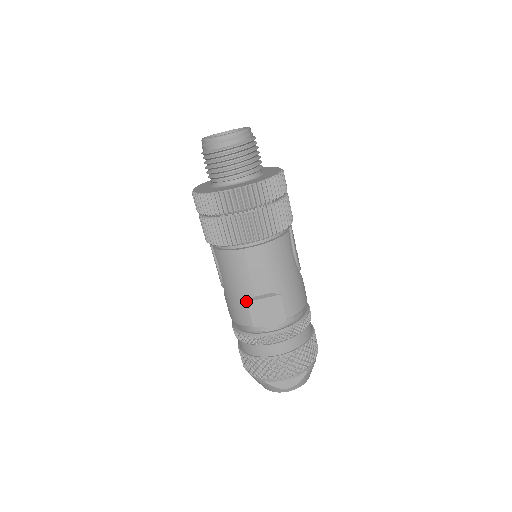
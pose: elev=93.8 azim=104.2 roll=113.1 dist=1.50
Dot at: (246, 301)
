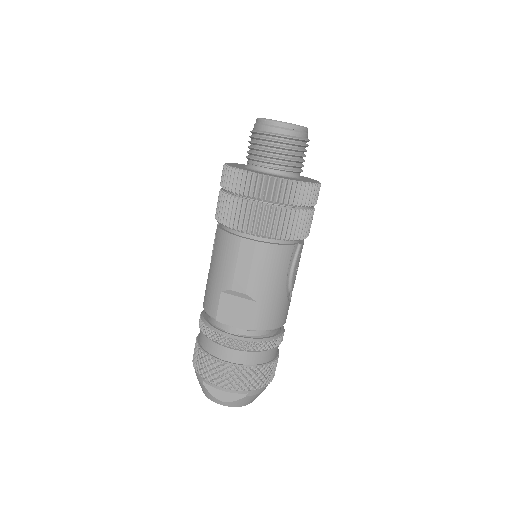
Dot at: (221, 290)
